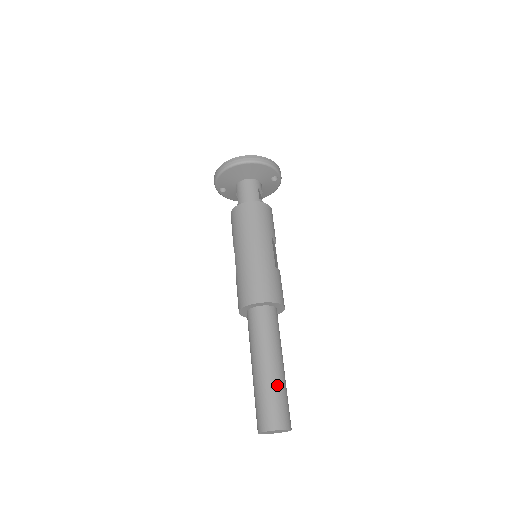
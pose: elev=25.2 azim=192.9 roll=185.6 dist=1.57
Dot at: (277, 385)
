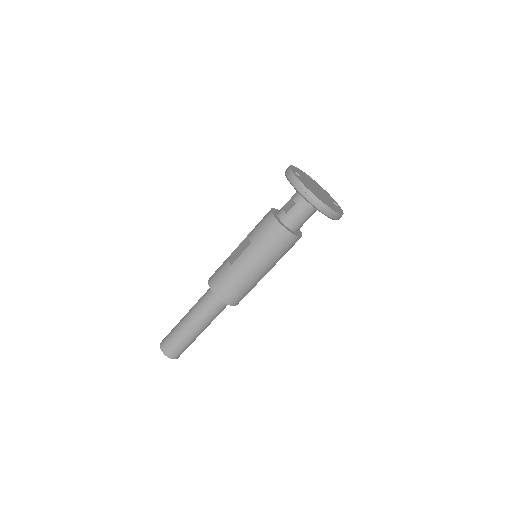
Dot at: (193, 341)
